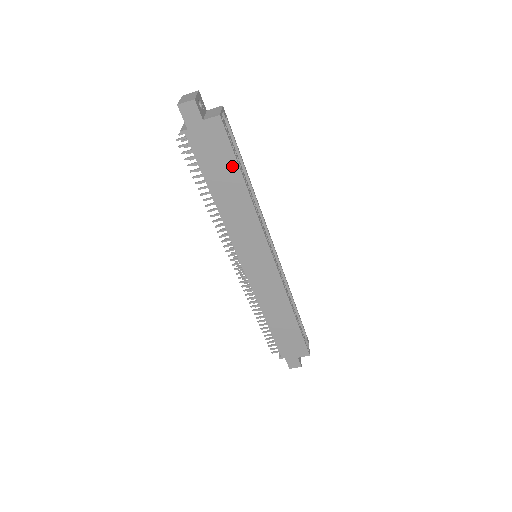
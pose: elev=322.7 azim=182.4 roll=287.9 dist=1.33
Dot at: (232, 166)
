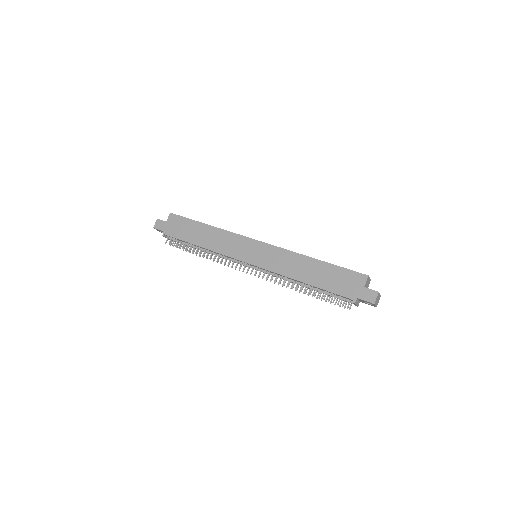
Dot at: (193, 224)
